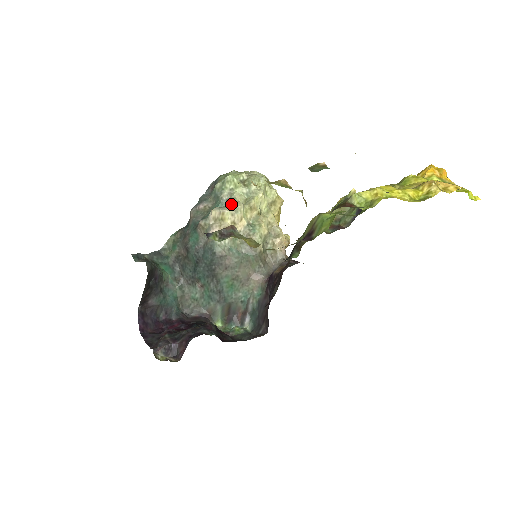
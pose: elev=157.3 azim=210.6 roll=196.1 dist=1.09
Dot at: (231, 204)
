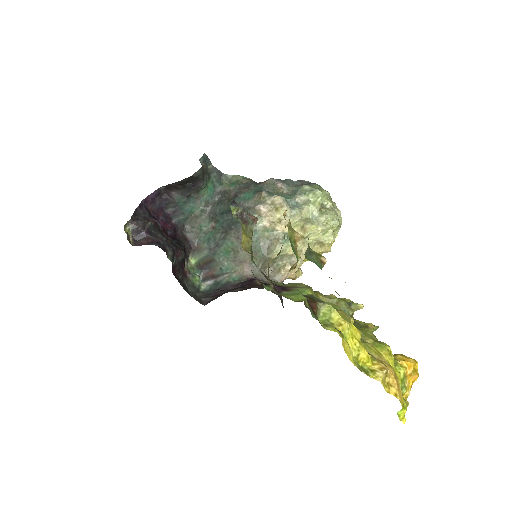
Dot at: (295, 208)
